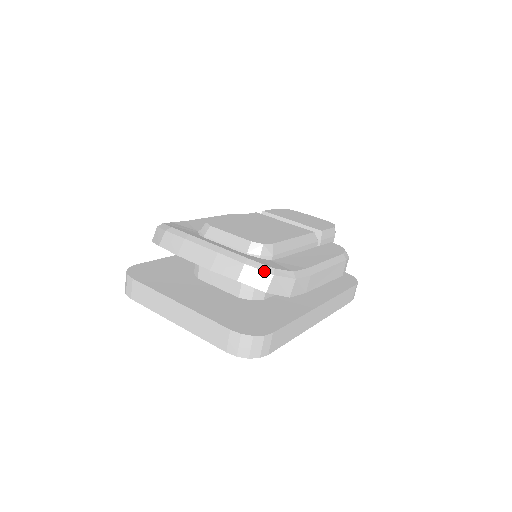
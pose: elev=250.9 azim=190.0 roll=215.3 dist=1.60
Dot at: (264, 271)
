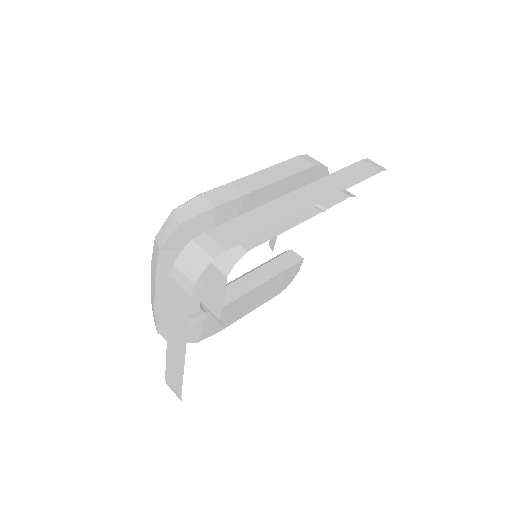
Dot at: (166, 219)
